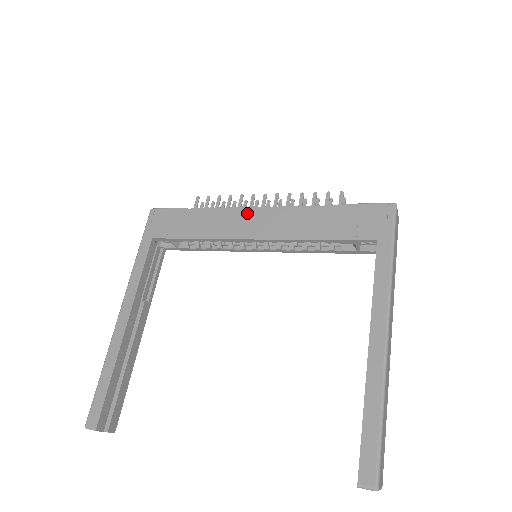
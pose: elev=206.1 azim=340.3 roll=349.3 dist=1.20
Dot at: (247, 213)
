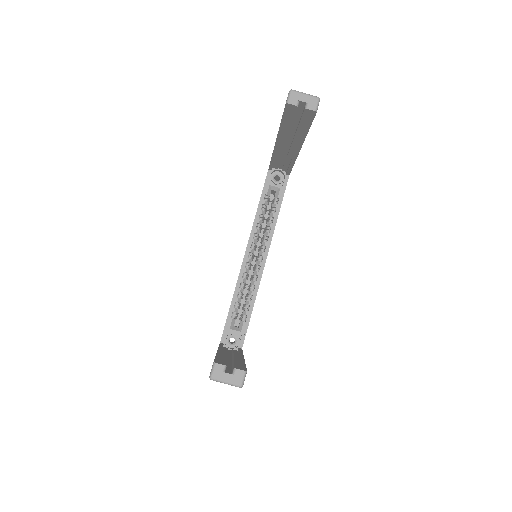
Dot at: occluded
